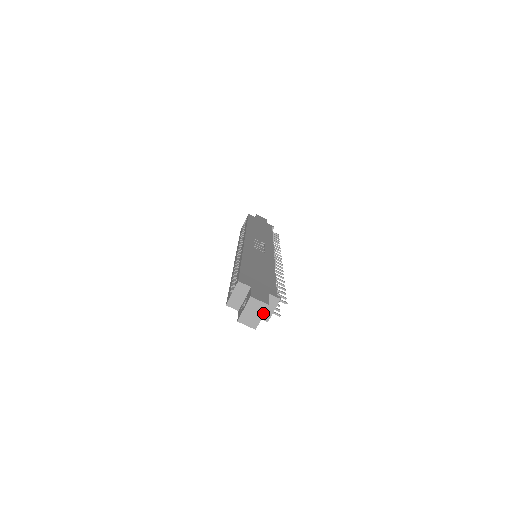
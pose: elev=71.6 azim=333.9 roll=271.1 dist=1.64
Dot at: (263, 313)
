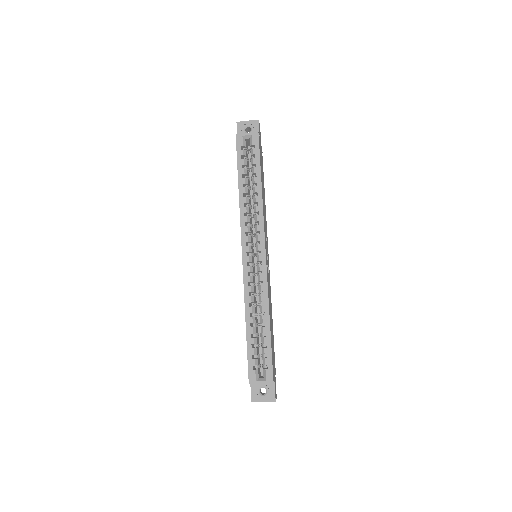
Dot at: occluded
